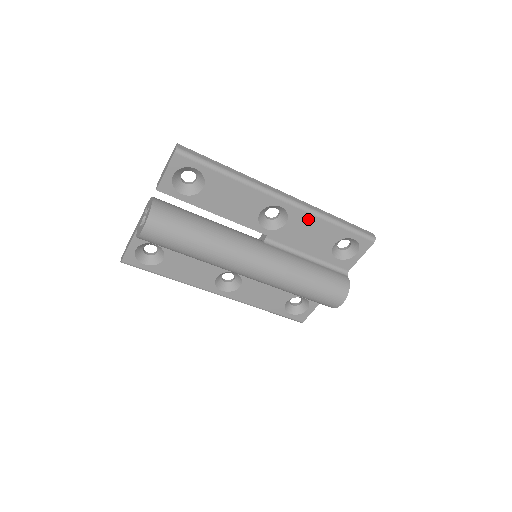
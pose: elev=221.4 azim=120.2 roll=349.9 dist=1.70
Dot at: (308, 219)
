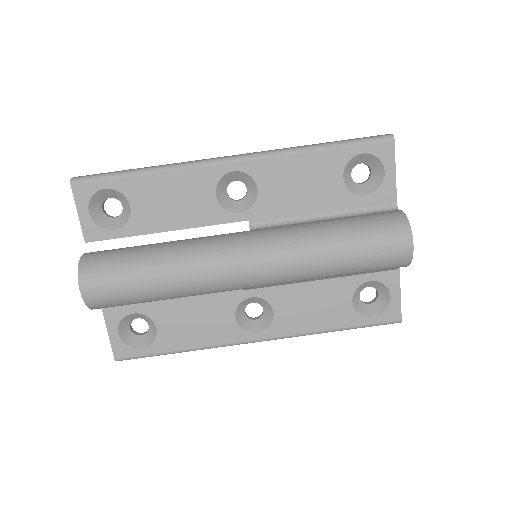
Dot at: (279, 165)
